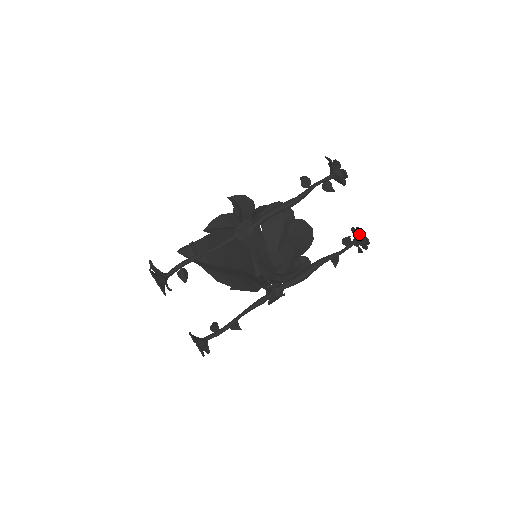
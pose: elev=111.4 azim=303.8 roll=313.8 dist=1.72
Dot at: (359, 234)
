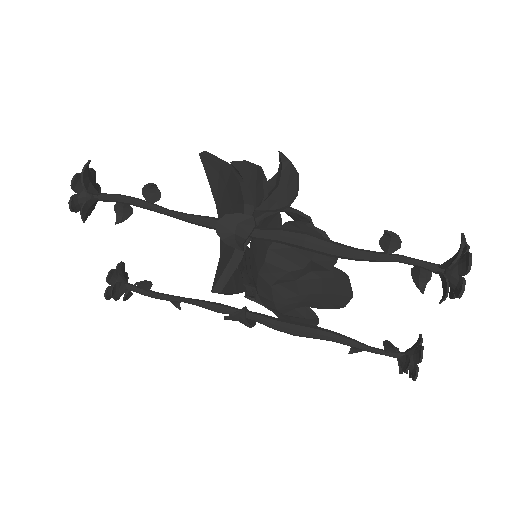
Dot at: (415, 357)
